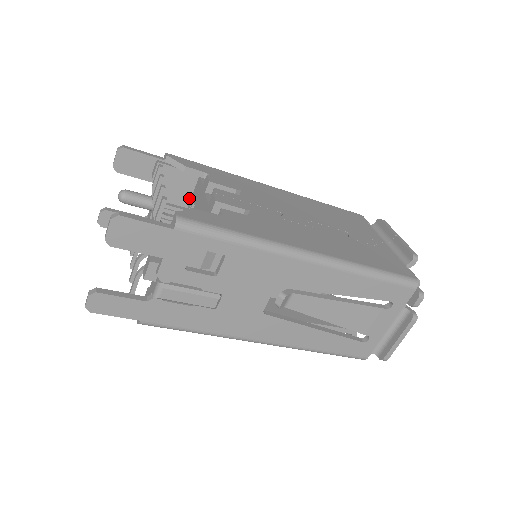
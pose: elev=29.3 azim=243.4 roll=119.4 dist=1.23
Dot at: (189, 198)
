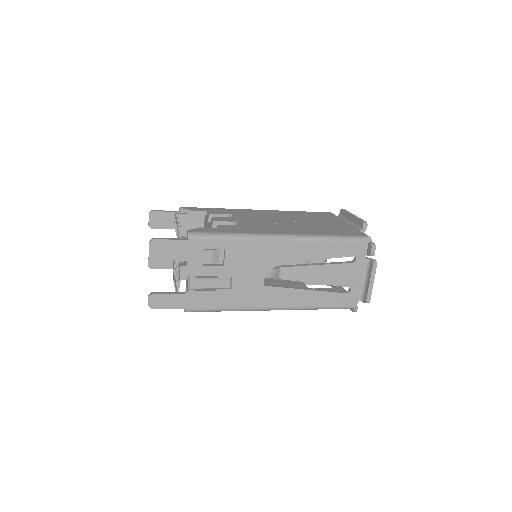
Dot at: occluded
